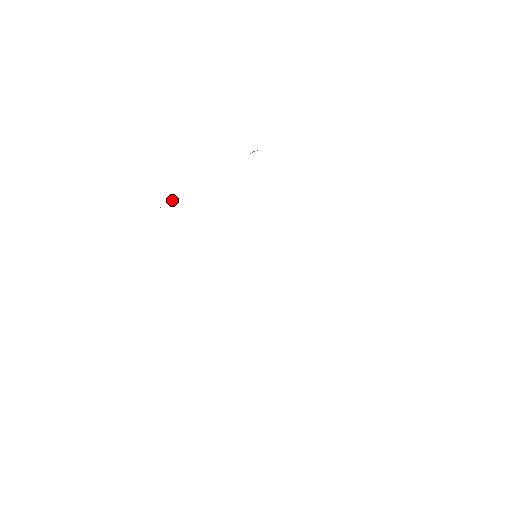
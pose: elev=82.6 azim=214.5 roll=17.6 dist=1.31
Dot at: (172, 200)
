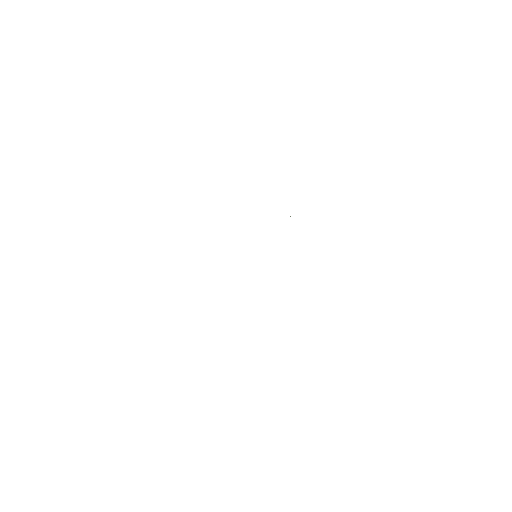
Dot at: occluded
